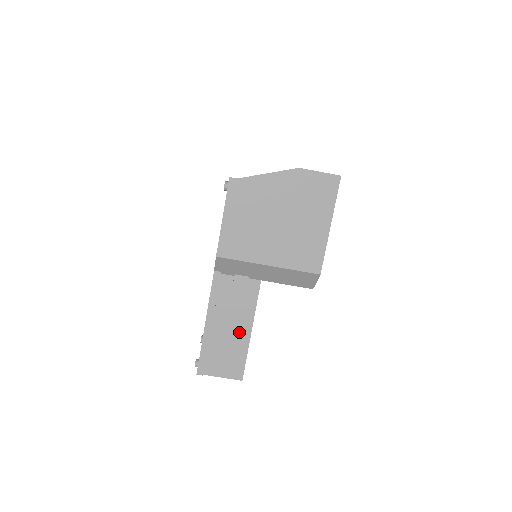
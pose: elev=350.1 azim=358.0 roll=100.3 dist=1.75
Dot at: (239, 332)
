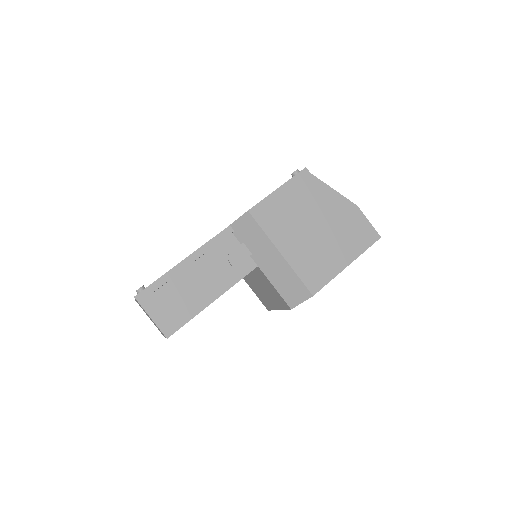
Dot at: (204, 292)
